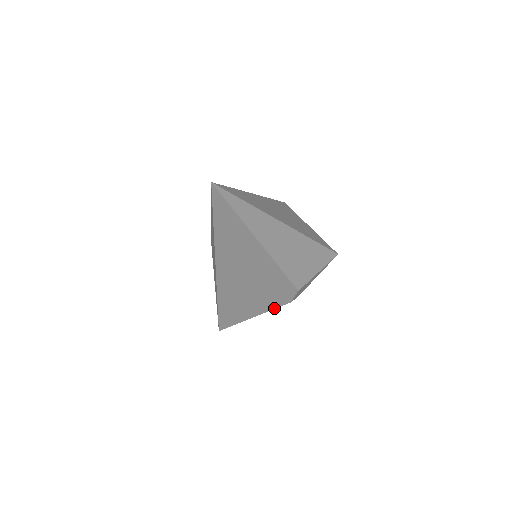
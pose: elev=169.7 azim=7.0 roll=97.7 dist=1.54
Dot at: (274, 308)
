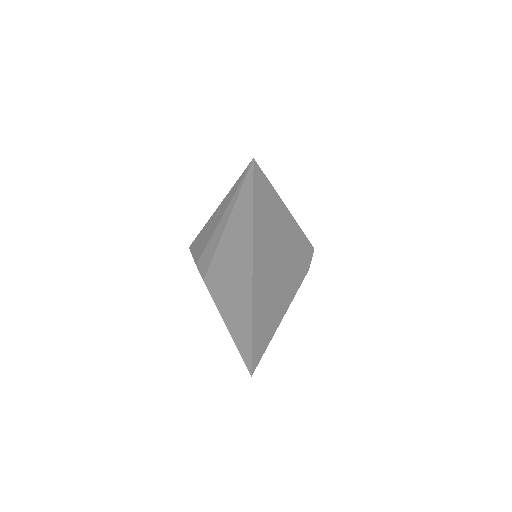
Dot at: occluded
